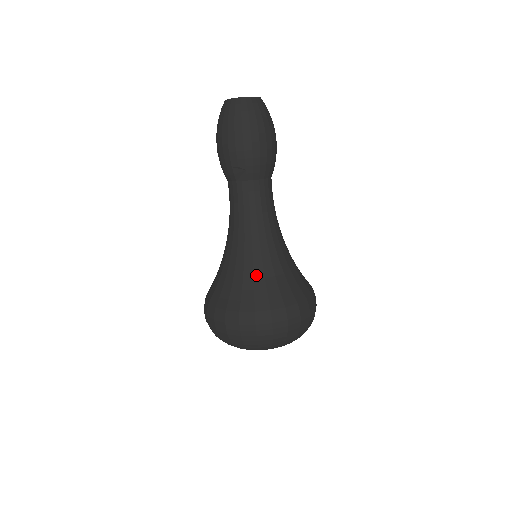
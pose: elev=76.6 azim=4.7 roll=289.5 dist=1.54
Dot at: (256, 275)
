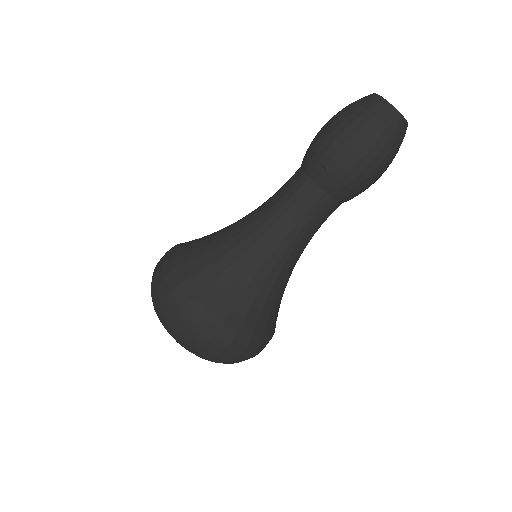
Dot at: (241, 278)
